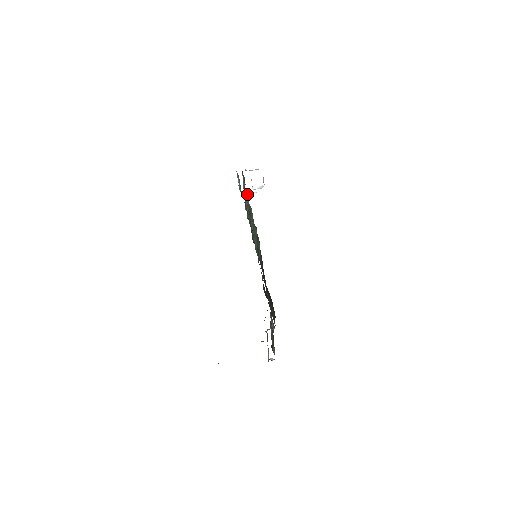
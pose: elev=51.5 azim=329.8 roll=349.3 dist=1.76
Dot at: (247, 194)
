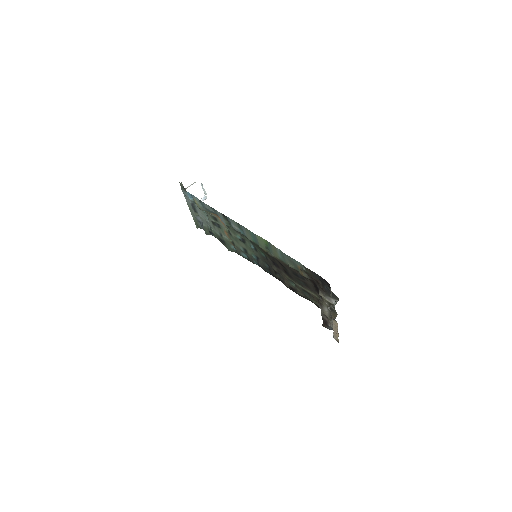
Dot at: occluded
